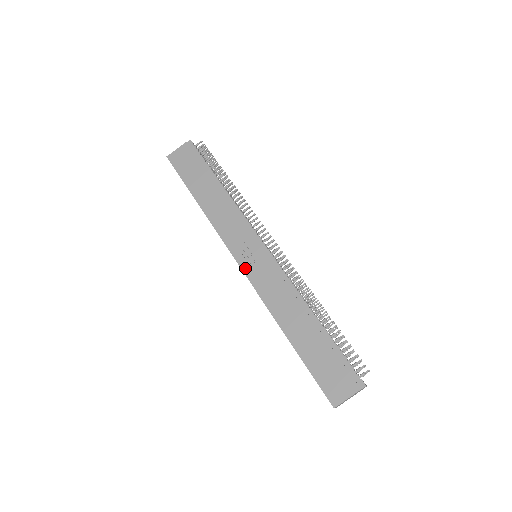
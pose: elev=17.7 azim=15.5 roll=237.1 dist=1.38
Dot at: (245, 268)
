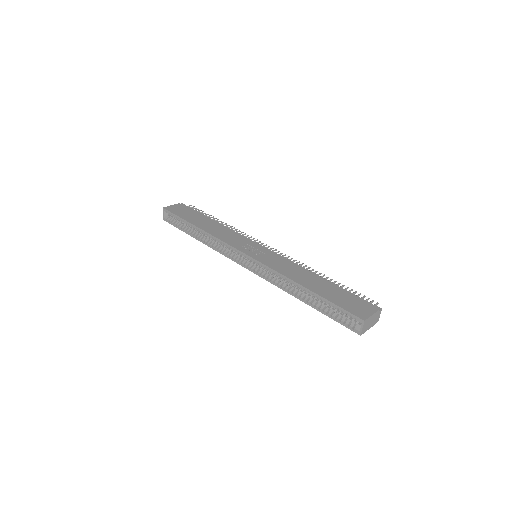
Dot at: (252, 255)
